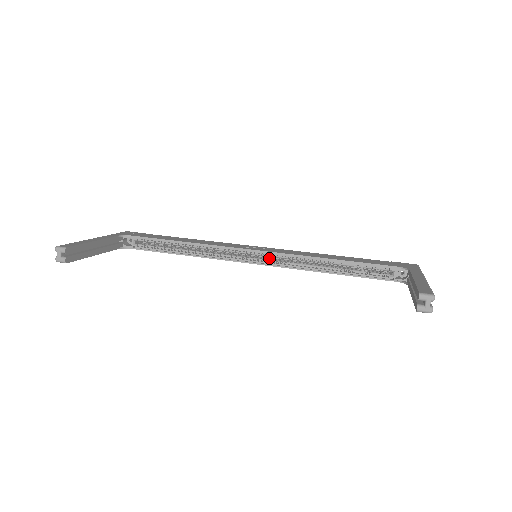
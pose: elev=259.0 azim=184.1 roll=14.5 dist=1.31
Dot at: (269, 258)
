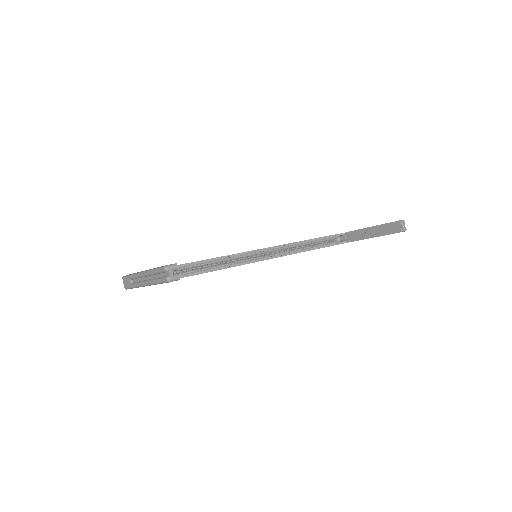
Dot at: (264, 255)
